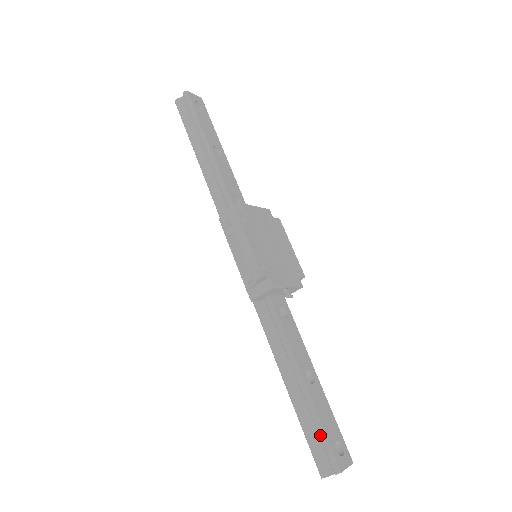
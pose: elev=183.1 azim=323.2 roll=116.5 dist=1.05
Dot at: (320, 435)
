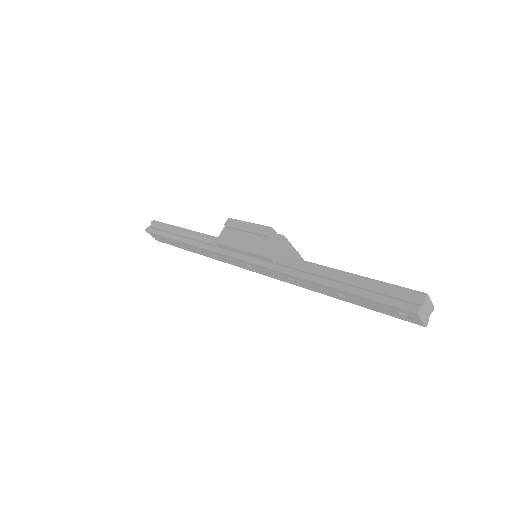
Dot at: (389, 287)
